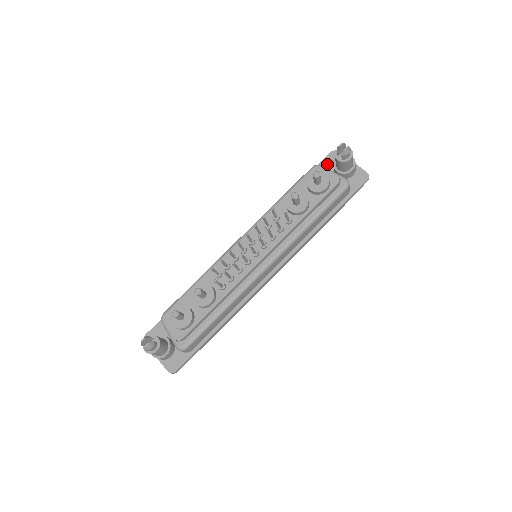
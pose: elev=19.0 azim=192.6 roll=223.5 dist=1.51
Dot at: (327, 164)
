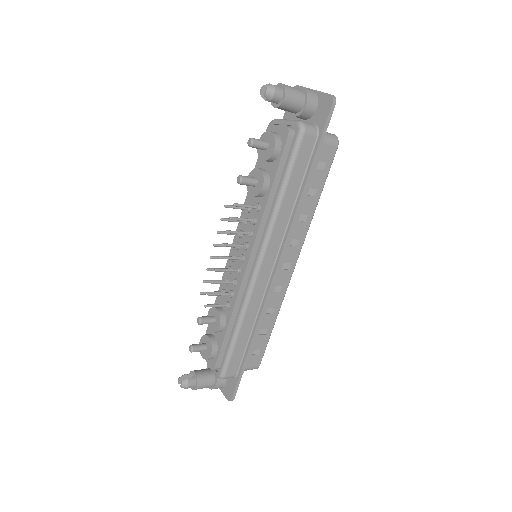
Dot at: occluded
